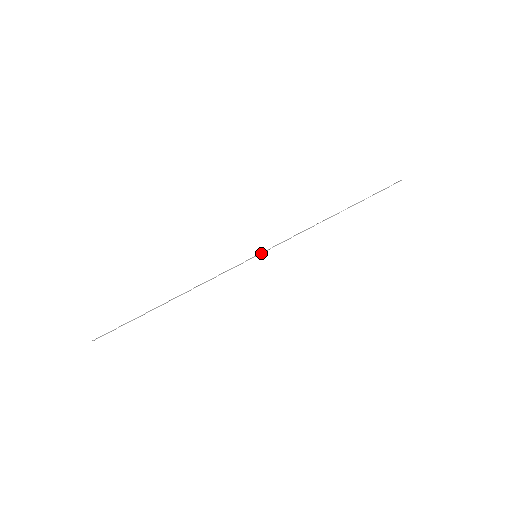
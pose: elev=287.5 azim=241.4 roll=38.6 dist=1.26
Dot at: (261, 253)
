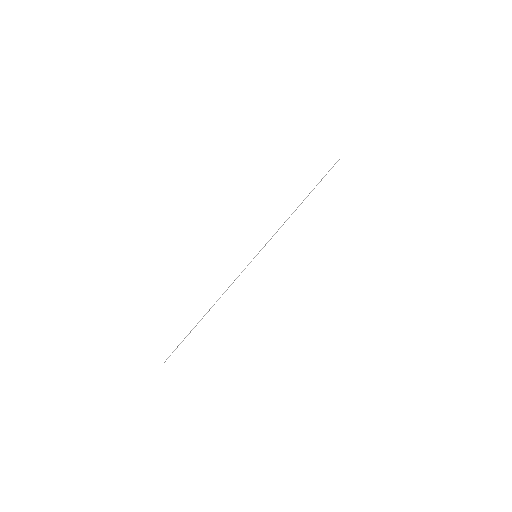
Dot at: occluded
